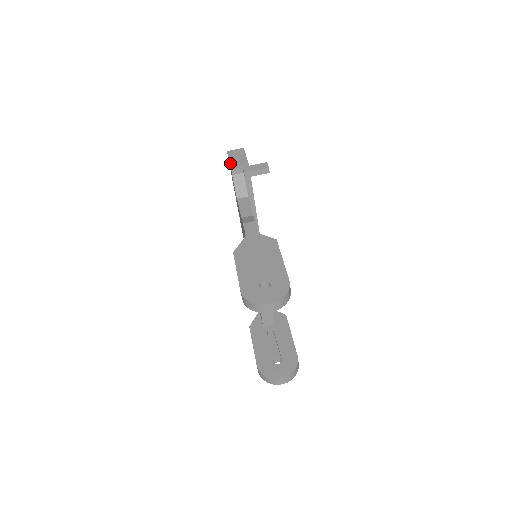
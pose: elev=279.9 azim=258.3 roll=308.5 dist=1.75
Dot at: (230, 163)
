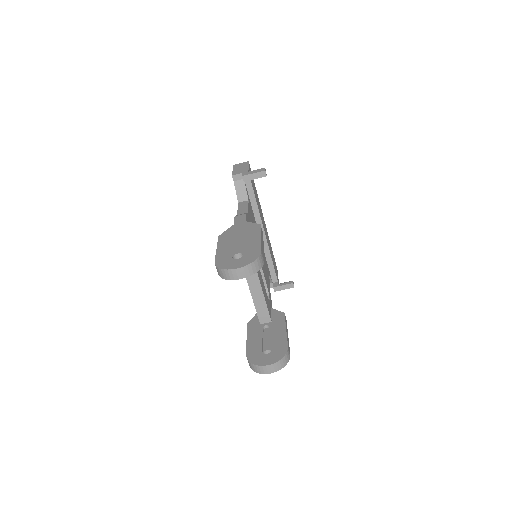
Dot at: (233, 172)
